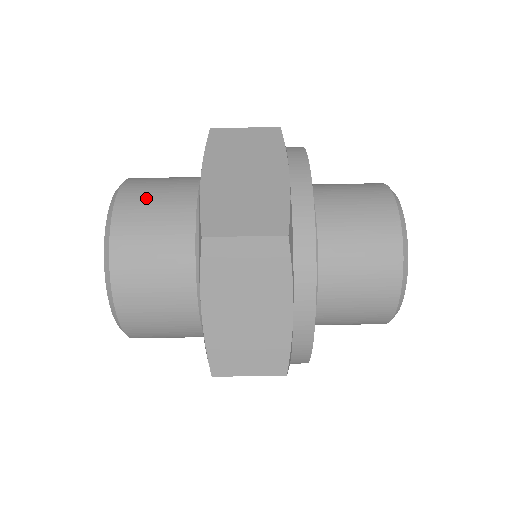
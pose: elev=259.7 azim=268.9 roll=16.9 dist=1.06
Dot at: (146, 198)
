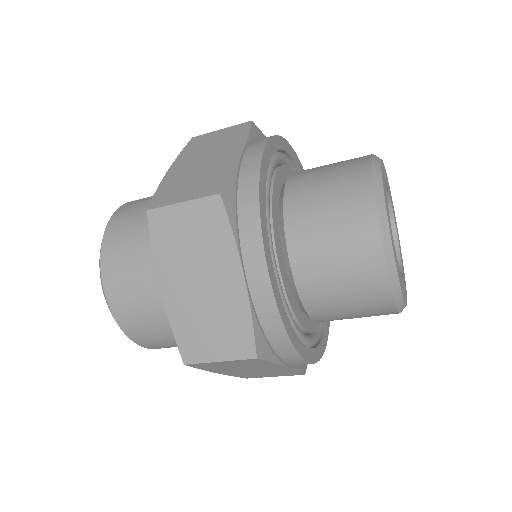
Dot at: (166, 345)
